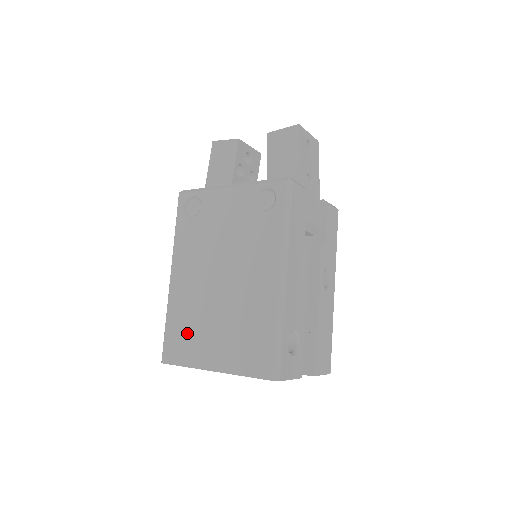
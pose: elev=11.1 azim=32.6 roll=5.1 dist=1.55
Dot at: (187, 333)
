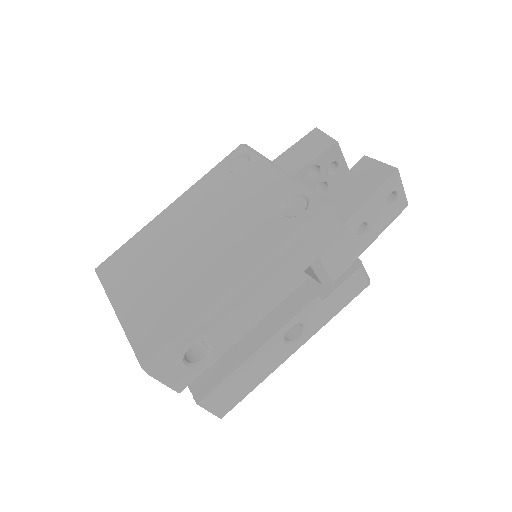
Dot at: (132, 263)
